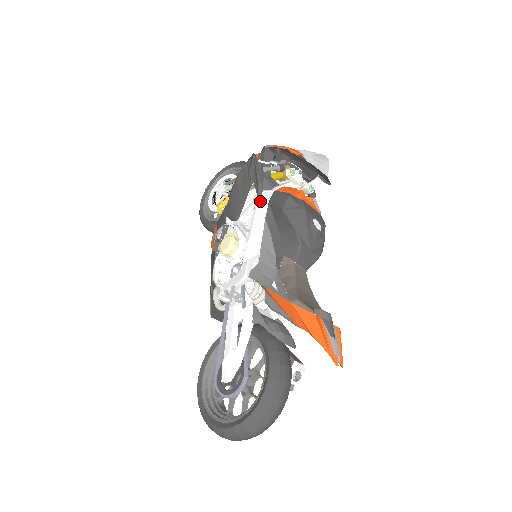
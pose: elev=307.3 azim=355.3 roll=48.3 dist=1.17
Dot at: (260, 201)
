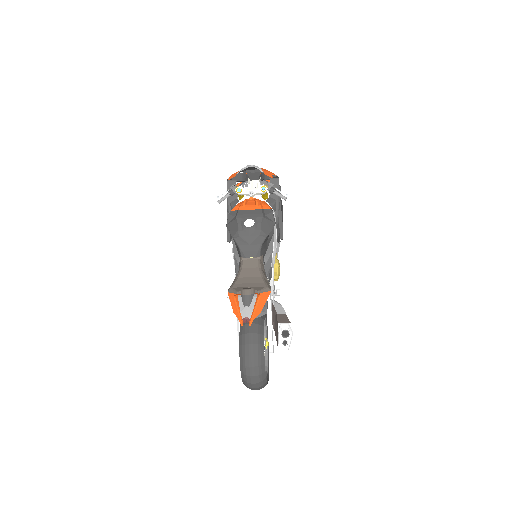
Dot at: occluded
